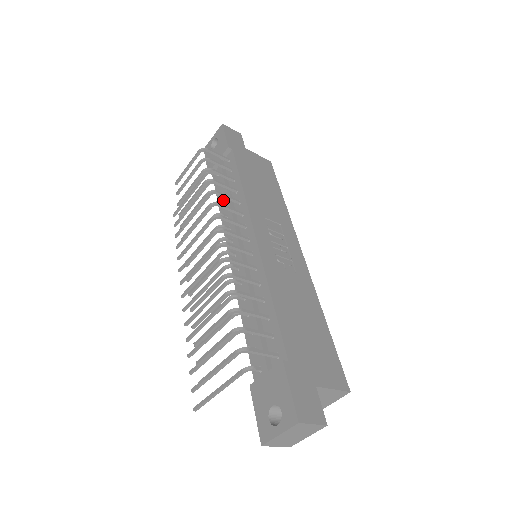
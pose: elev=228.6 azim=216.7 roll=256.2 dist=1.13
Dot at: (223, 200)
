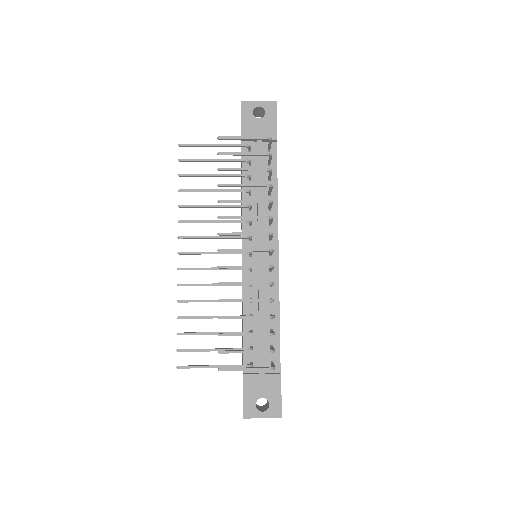
Dot at: occluded
